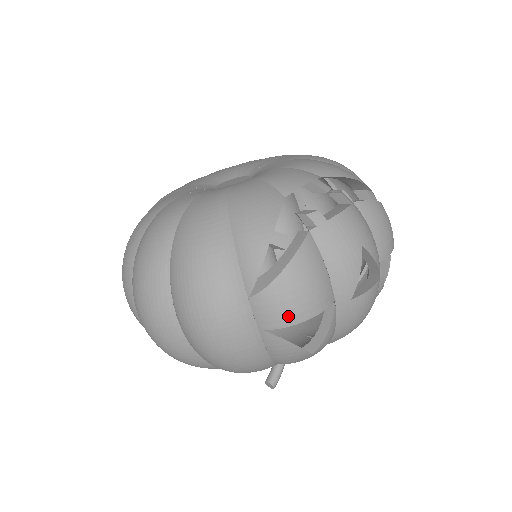
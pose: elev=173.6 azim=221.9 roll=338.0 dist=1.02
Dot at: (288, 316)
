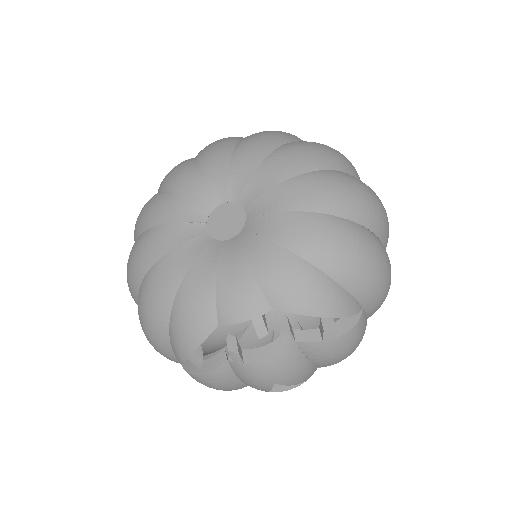
Dot at: occluded
